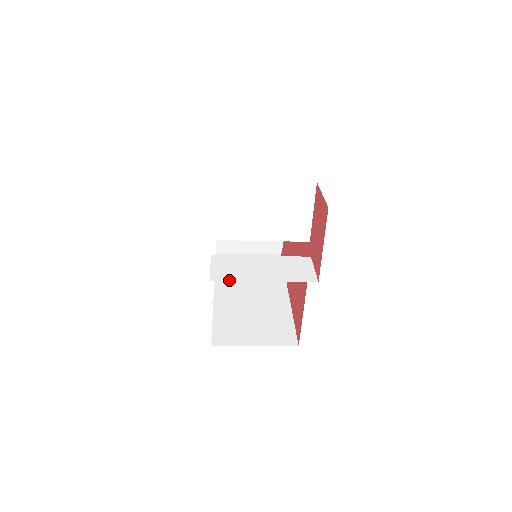
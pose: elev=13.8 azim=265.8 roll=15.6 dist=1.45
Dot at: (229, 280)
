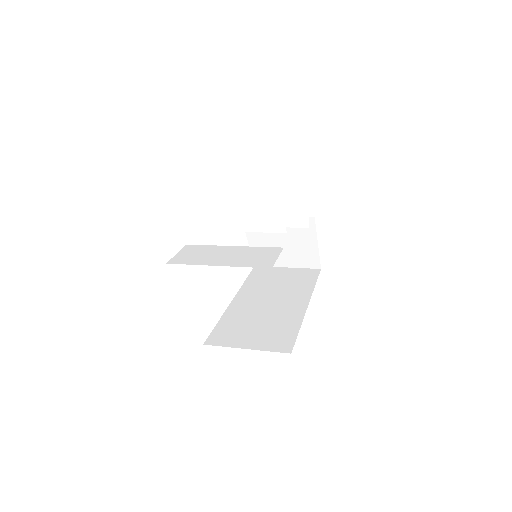
Dot at: occluded
